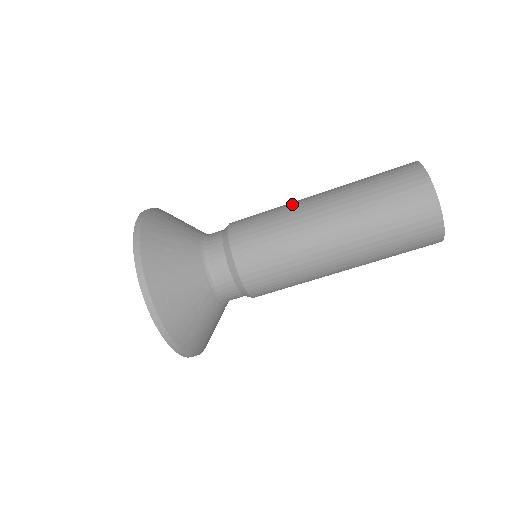
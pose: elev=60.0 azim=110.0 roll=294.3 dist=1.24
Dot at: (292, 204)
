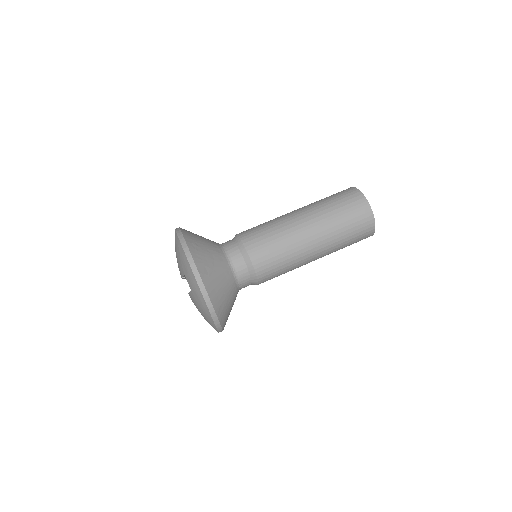
Dot at: occluded
